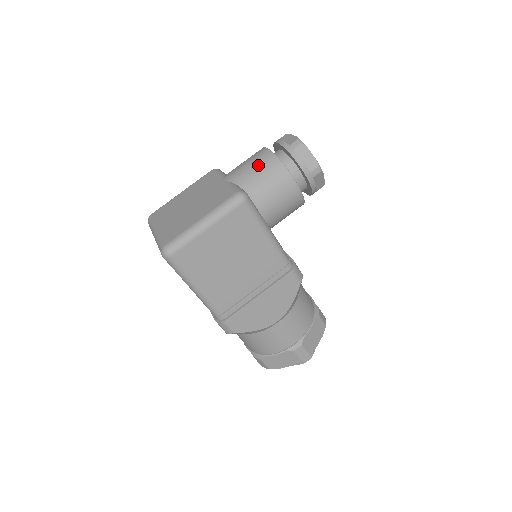
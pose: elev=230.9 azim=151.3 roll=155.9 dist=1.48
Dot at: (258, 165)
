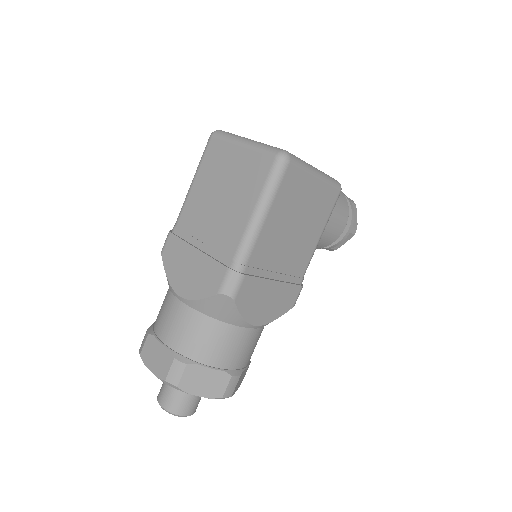
Dot at: occluded
